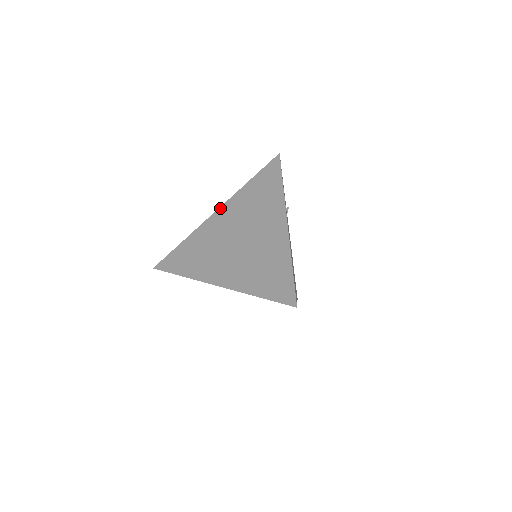
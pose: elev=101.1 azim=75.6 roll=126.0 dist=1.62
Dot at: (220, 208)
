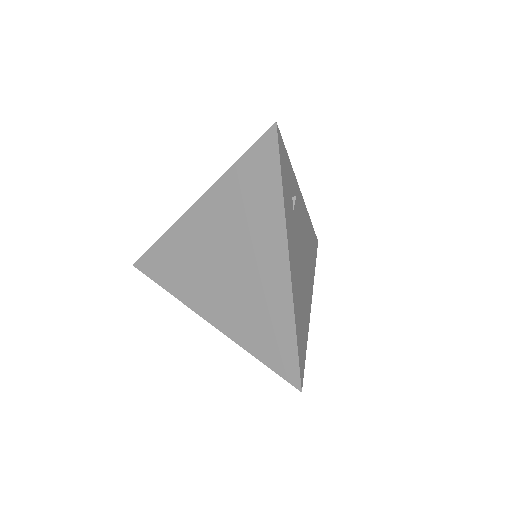
Dot at: (199, 201)
